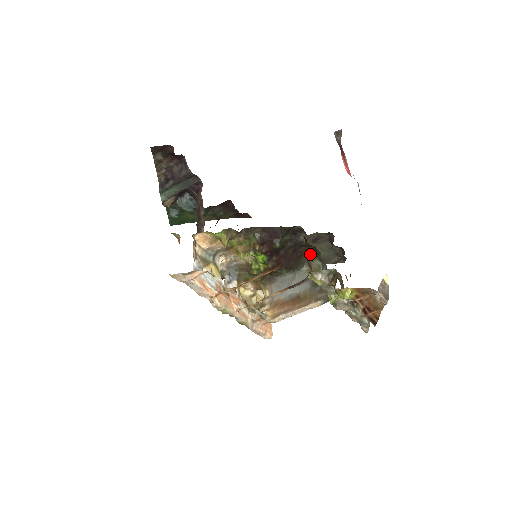
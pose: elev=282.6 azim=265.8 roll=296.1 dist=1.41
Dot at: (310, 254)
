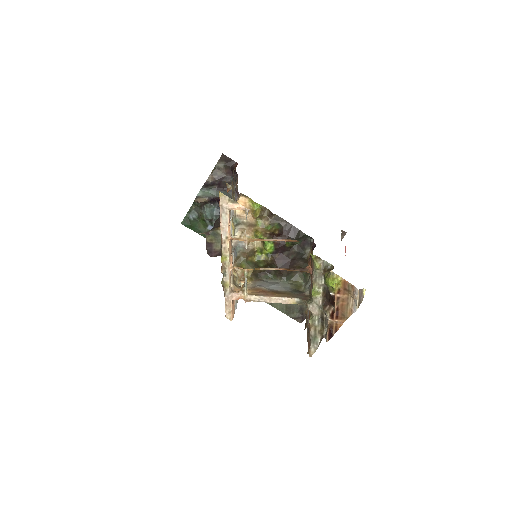
Dot at: (300, 273)
